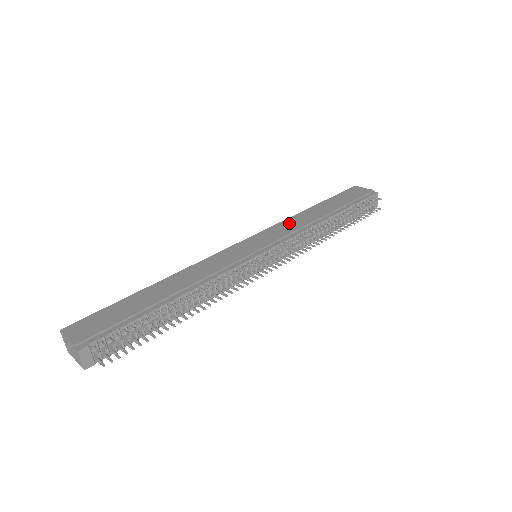
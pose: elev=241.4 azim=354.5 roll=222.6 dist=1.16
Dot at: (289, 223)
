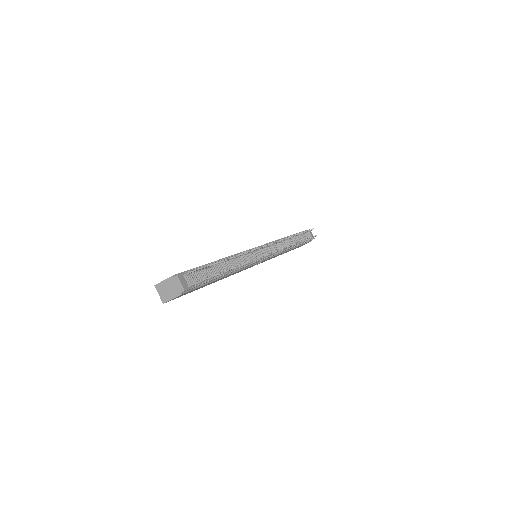
Dot at: occluded
